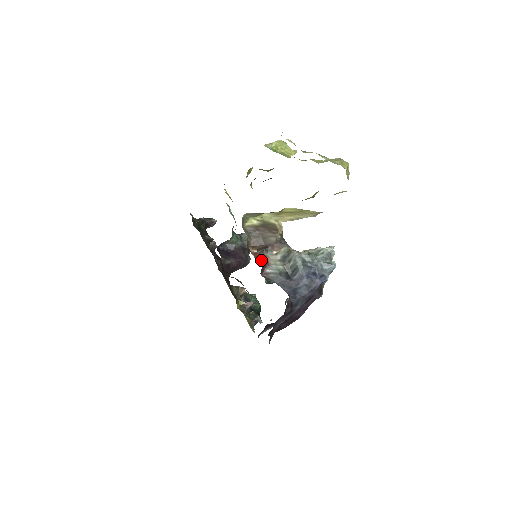
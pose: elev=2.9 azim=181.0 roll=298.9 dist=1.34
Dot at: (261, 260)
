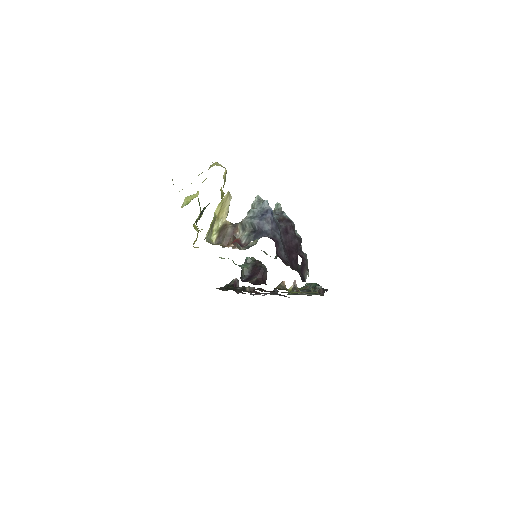
Dot at: occluded
